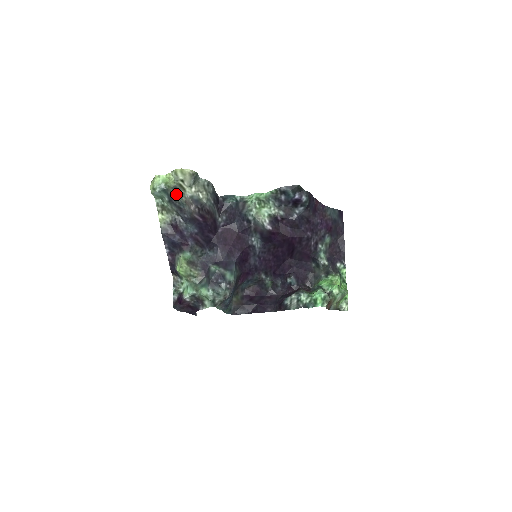
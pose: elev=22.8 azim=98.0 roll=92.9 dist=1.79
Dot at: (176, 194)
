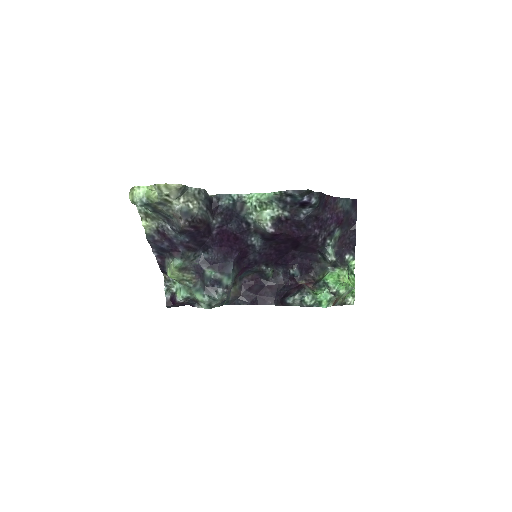
Dot at: (161, 208)
